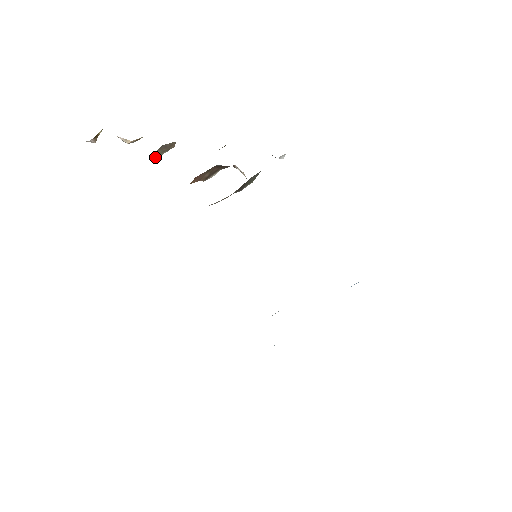
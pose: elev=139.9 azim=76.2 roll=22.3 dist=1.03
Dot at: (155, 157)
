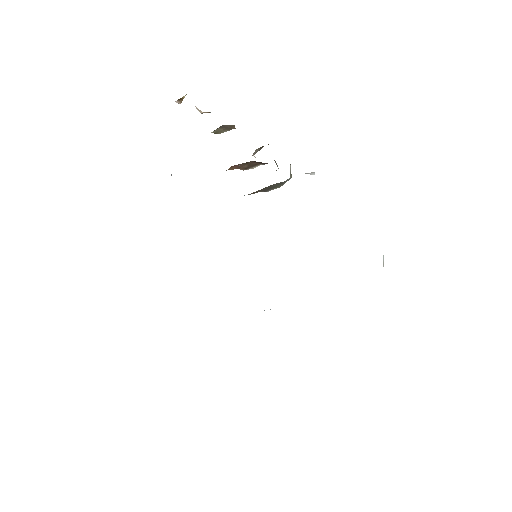
Dot at: (217, 133)
